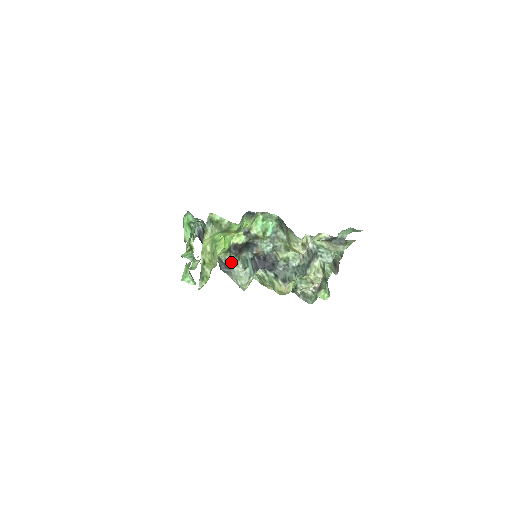
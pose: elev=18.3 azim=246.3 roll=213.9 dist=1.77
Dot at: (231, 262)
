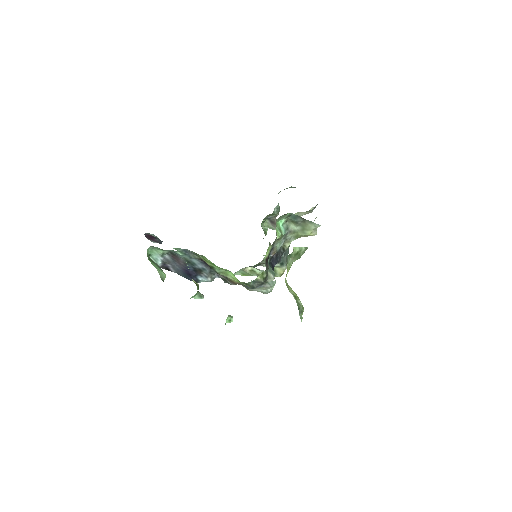
Dot at: (267, 277)
